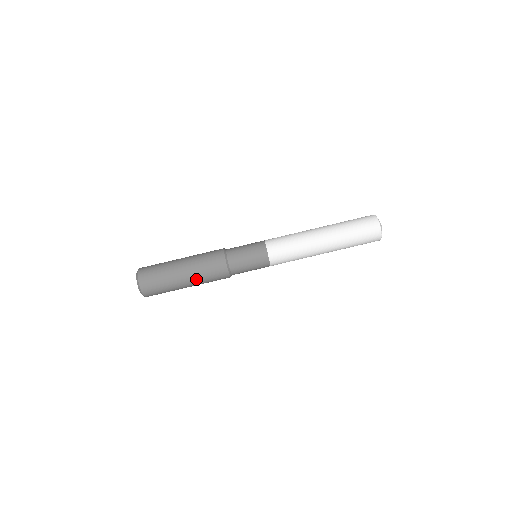
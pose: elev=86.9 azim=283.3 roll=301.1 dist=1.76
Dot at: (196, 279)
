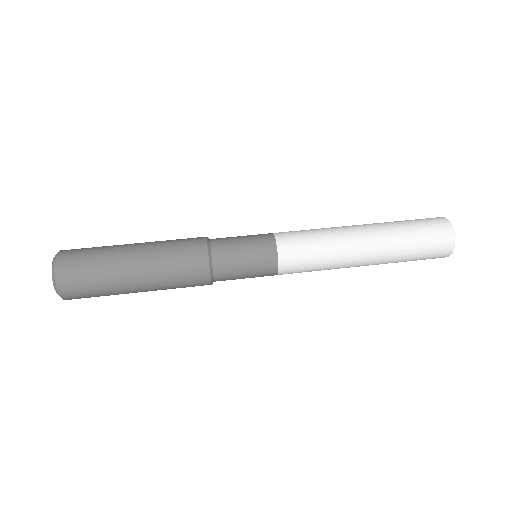
Dot at: (152, 257)
